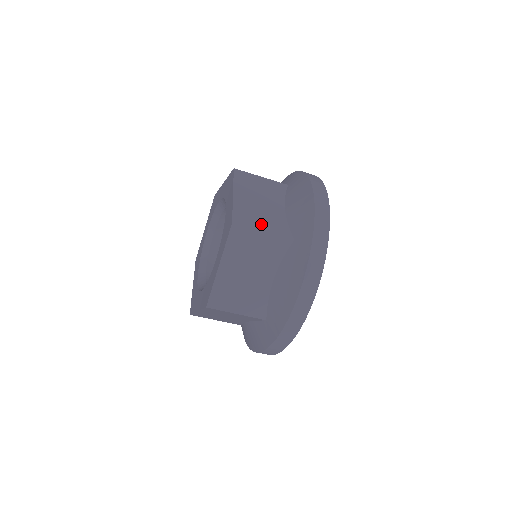
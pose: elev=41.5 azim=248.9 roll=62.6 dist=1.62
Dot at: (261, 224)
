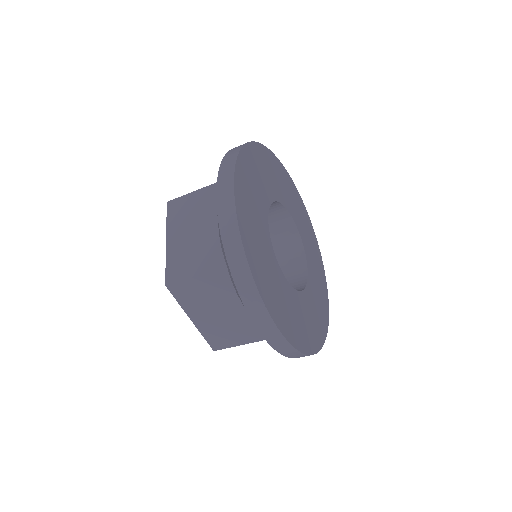
Dot at: (192, 267)
